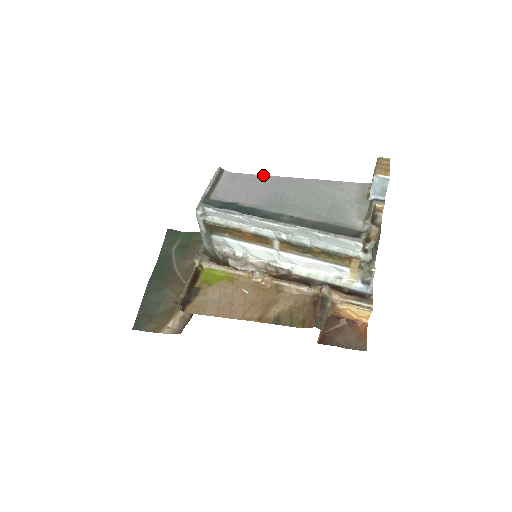
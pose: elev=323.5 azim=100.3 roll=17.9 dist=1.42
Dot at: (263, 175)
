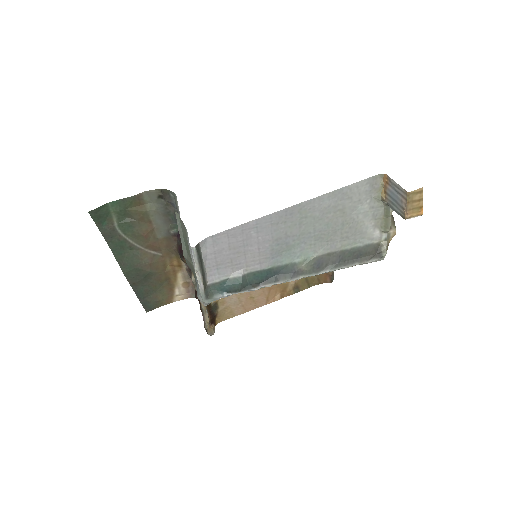
Dot at: (250, 222)
